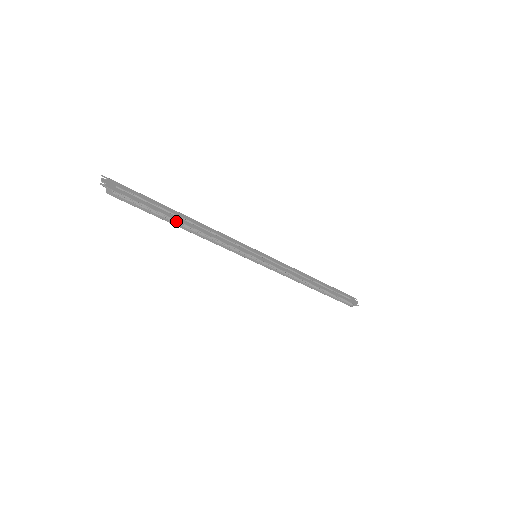
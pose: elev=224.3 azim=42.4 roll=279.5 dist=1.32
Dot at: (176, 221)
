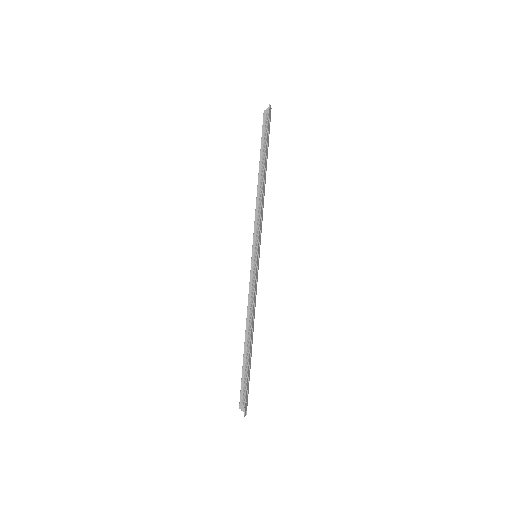
Dot at: (251, 347)
